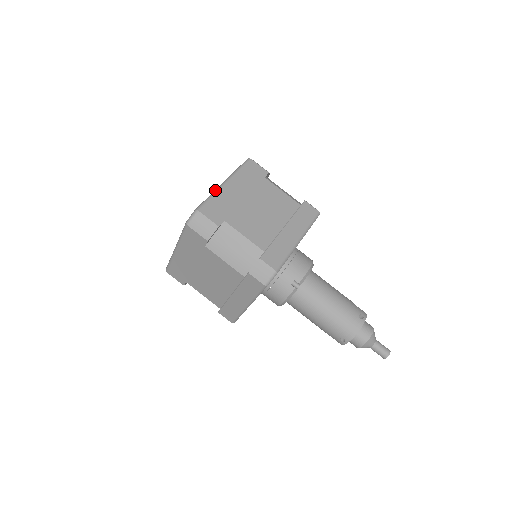
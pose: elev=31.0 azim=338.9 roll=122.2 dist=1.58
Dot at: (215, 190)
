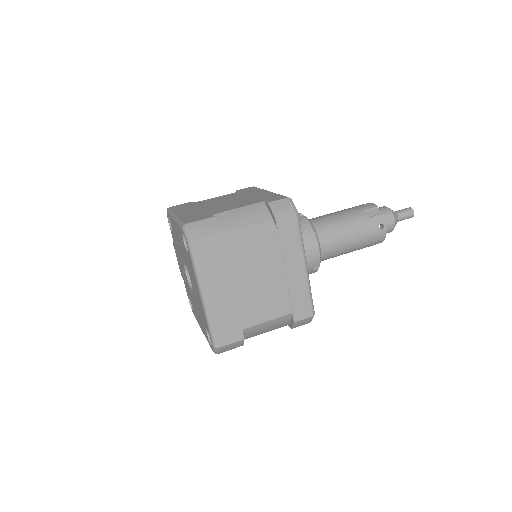
Dot at: (205, 314)
